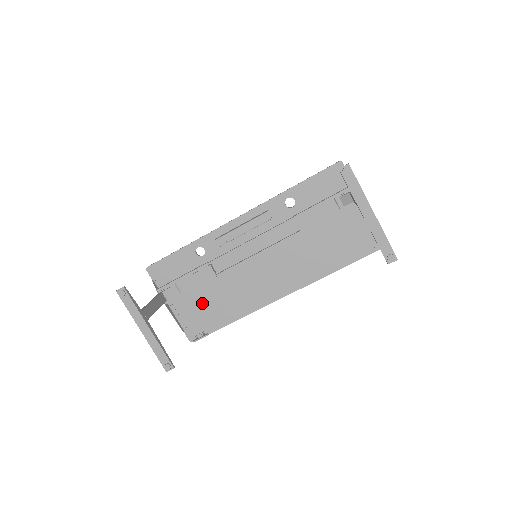
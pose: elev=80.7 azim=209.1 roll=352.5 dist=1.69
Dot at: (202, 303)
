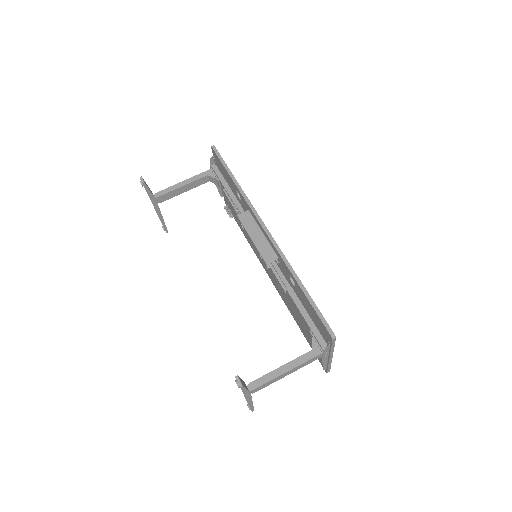
Dot at: occluded
